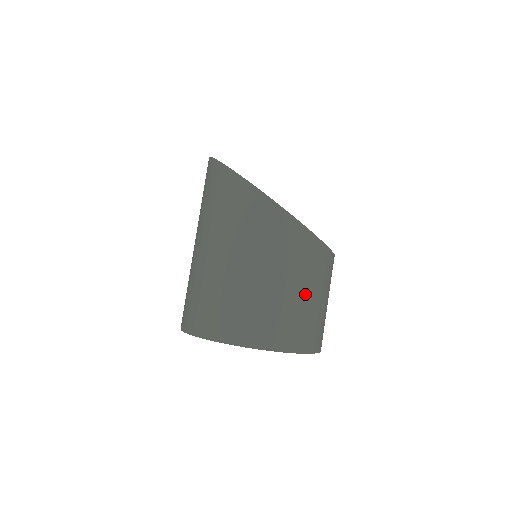
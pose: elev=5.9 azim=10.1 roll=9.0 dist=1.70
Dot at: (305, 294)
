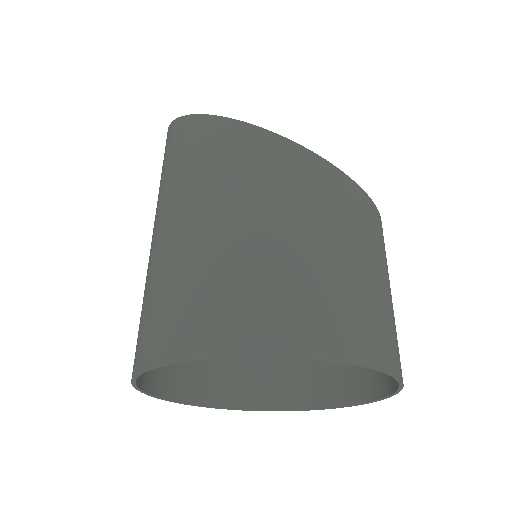
Dot at: (322, 246)
